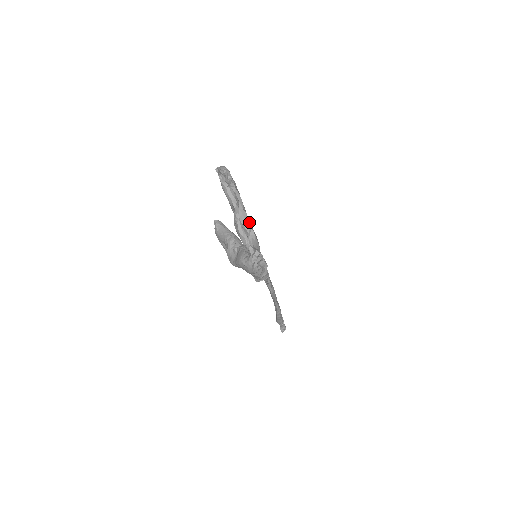
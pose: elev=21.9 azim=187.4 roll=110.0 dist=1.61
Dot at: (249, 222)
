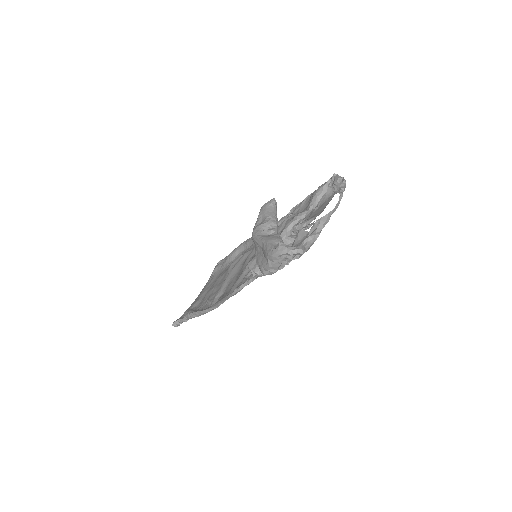
Dot at: (322, 228)
